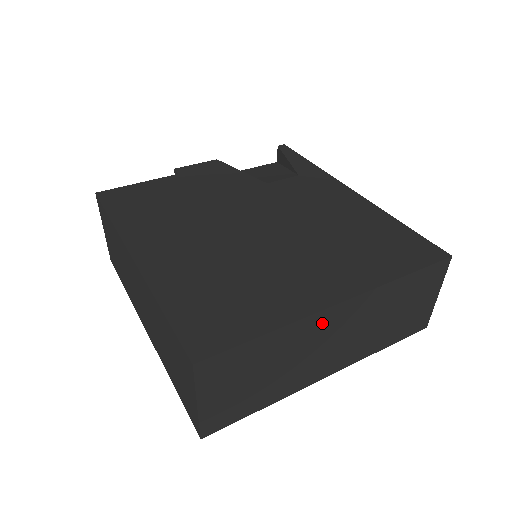
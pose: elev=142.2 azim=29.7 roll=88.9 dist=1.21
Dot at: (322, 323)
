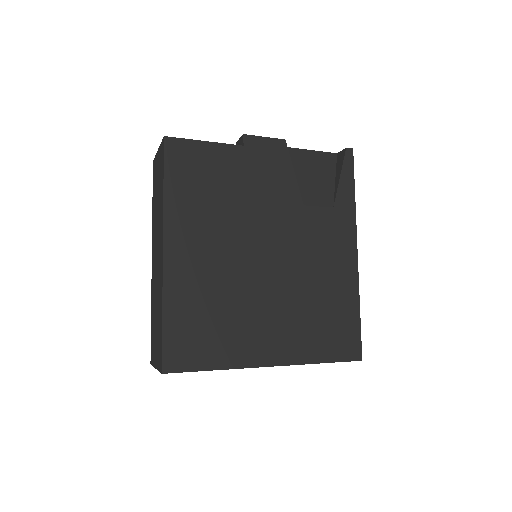
Dot at: occluded
